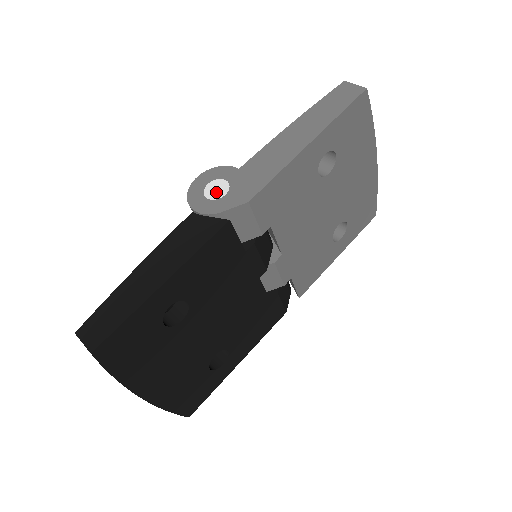
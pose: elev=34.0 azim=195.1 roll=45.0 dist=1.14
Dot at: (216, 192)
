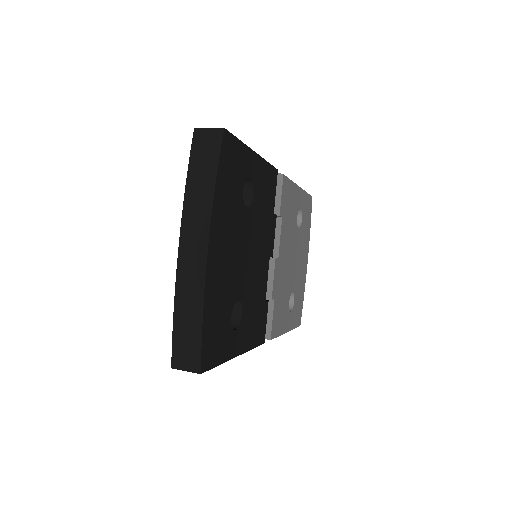
Dot at: occluded
